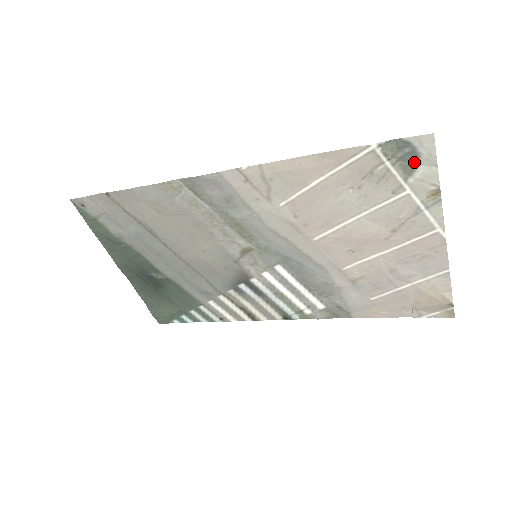
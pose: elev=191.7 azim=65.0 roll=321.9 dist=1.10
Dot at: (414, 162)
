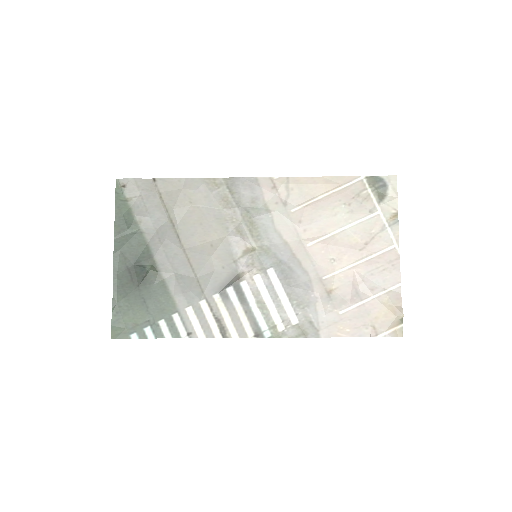
Dot at: (384, 193)
